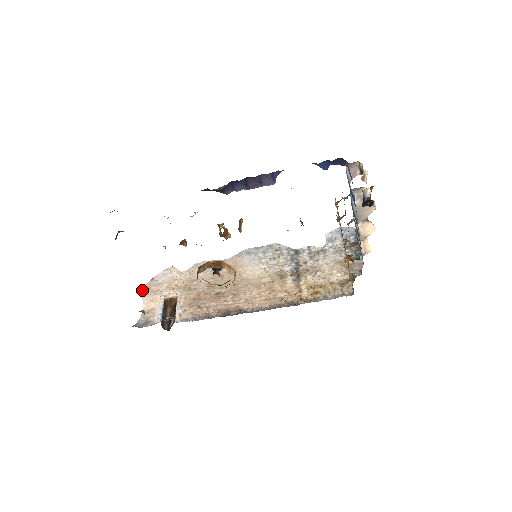
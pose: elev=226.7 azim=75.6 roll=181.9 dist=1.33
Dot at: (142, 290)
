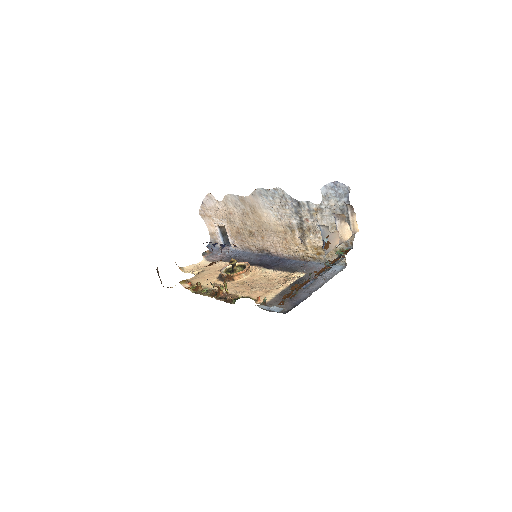
Dot at: (200, 213)
